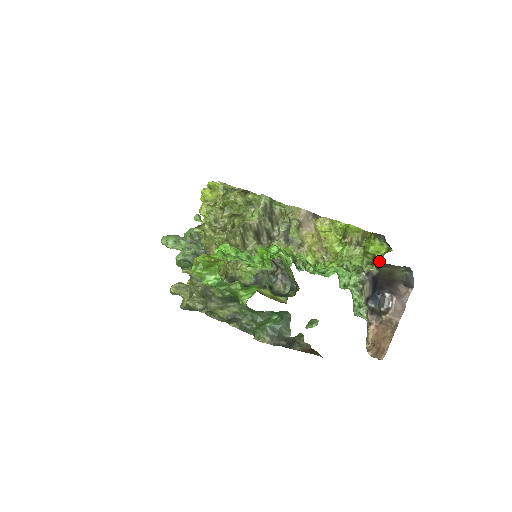
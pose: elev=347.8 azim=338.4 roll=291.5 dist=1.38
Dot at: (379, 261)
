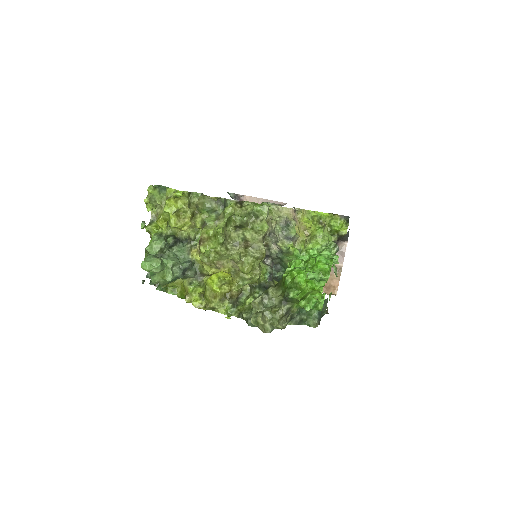
Dot at: (345, 234)
